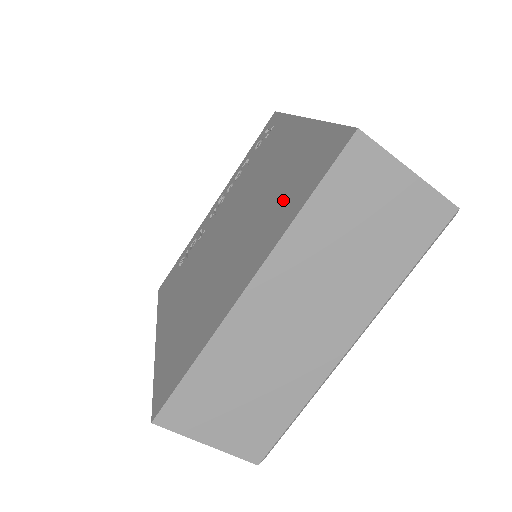
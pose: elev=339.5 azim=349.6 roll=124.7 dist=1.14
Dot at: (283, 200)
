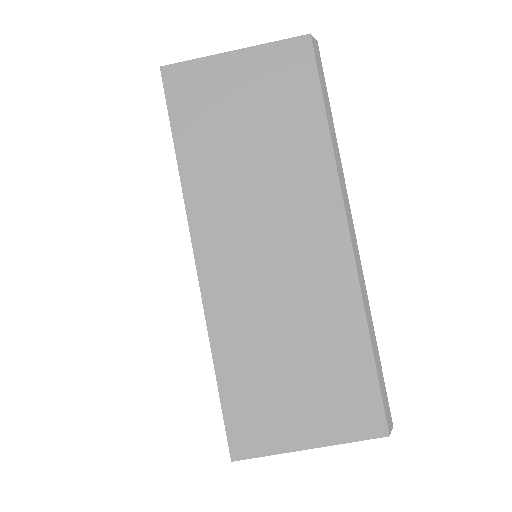
Dot at: occluded
